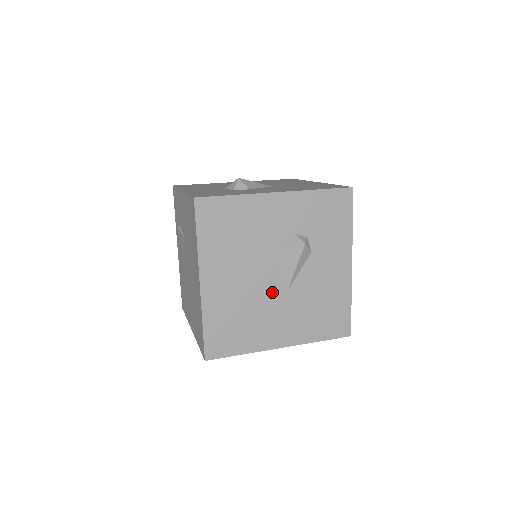
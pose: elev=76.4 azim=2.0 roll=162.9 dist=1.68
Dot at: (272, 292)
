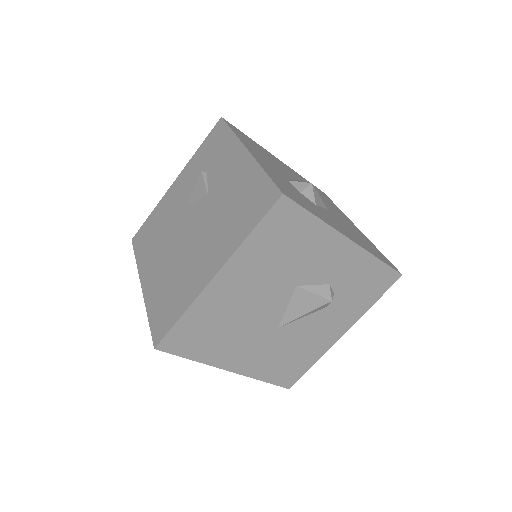
Dot at: (266, 321)
